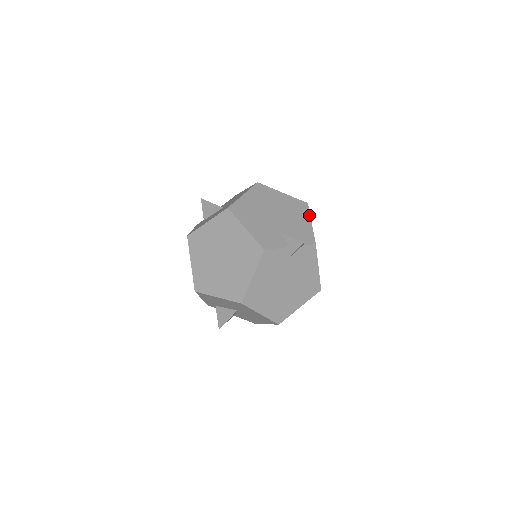
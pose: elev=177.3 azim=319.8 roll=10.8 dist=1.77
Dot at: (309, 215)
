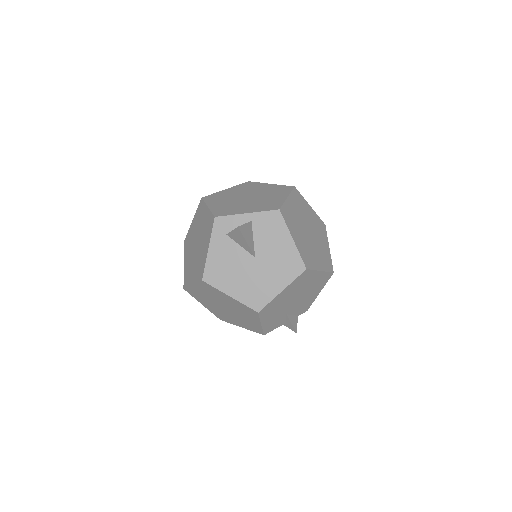
Dot at: occluded
